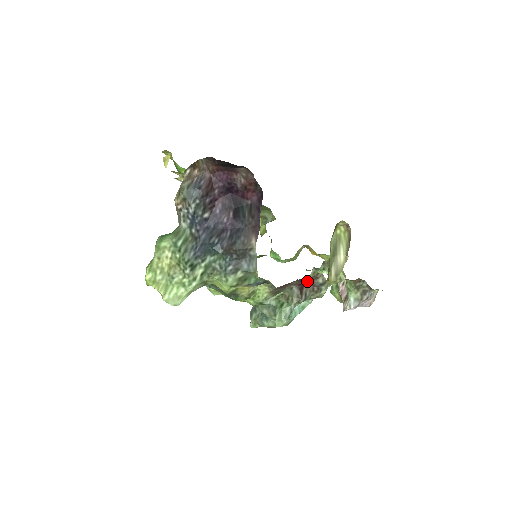
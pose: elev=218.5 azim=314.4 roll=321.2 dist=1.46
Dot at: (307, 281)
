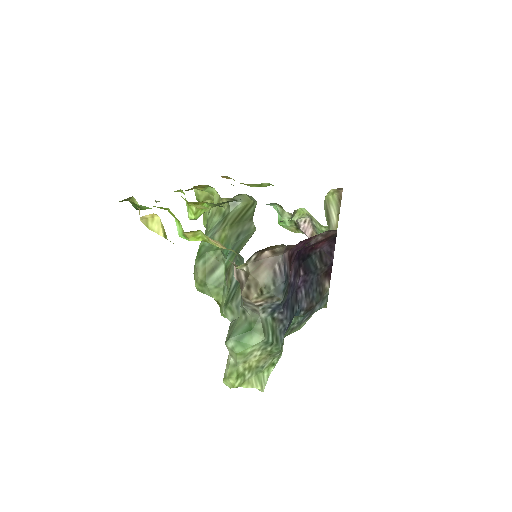
Dot at: occluded
